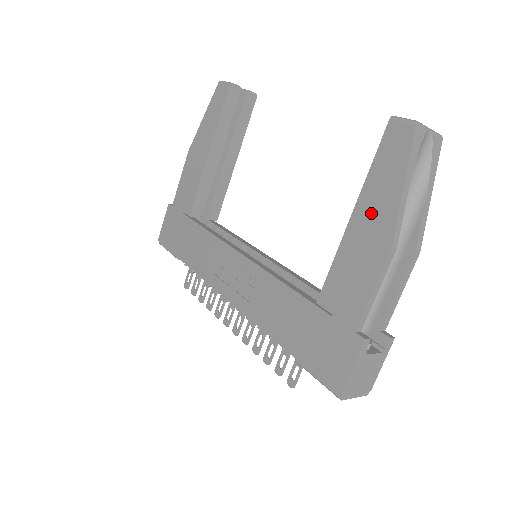
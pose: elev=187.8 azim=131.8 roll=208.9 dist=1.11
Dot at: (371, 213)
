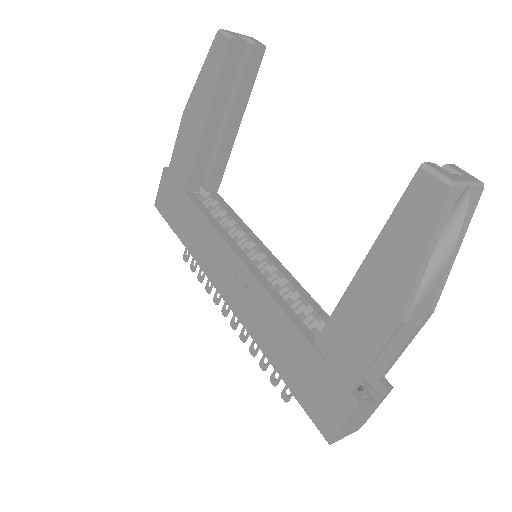
Dot at: (382, 275)
